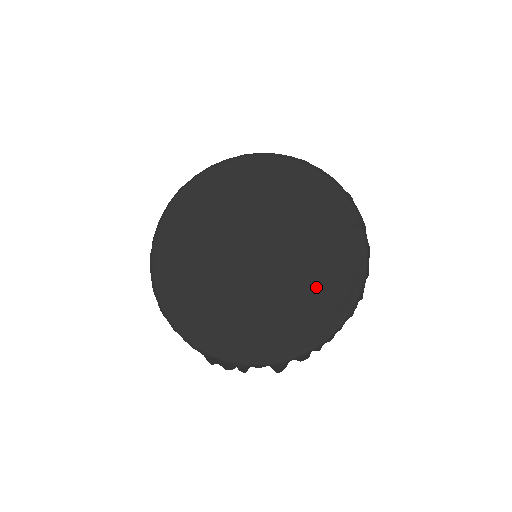
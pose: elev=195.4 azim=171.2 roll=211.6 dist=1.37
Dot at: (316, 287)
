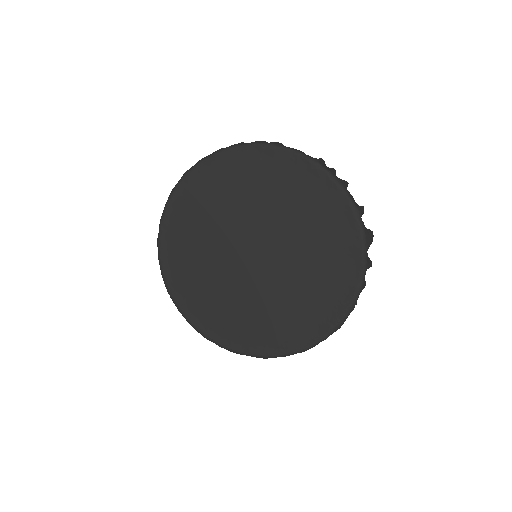
Dot at: (308, 300)
